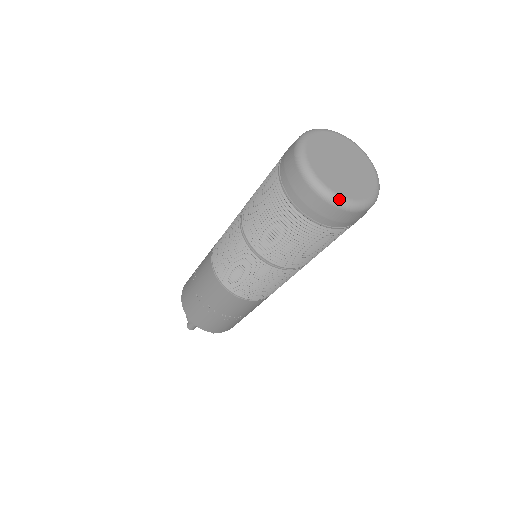
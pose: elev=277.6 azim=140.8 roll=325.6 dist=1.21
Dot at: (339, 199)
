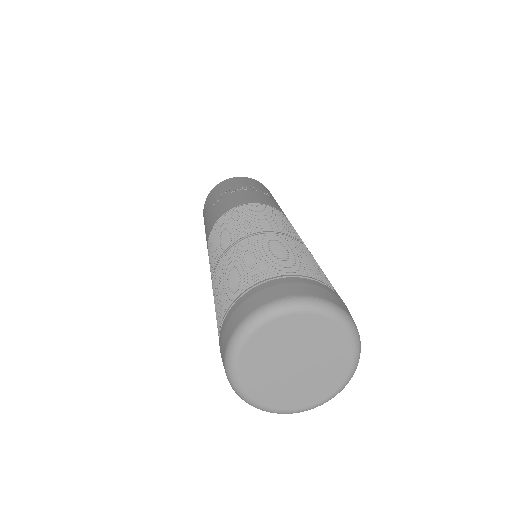
Dot at: (253, 404)
